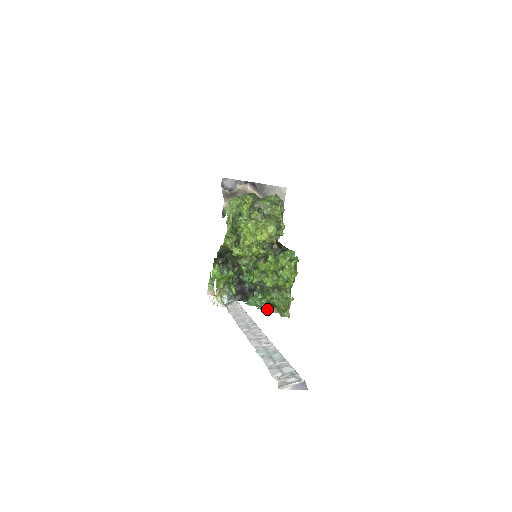
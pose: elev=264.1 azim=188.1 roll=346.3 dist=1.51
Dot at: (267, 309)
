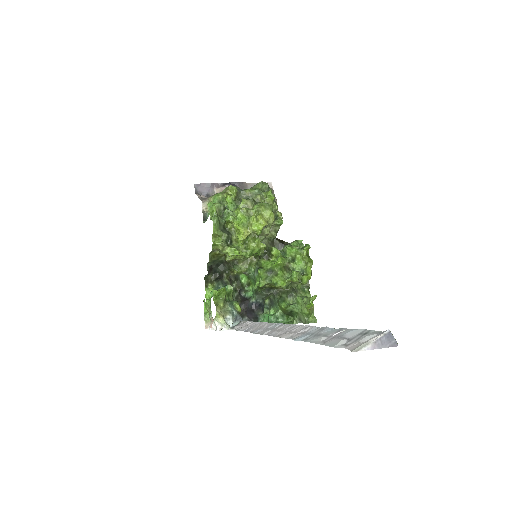
Dot at: (285, 322)
